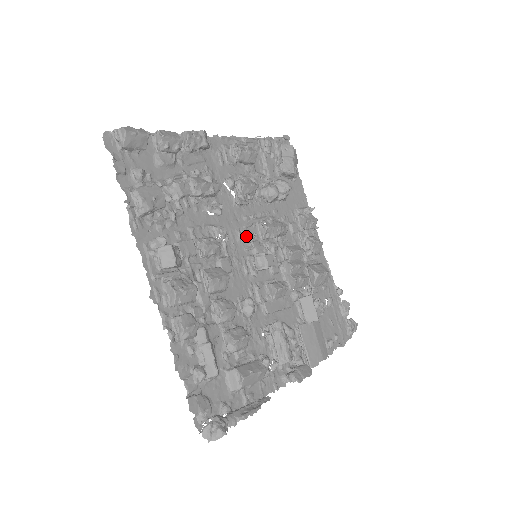
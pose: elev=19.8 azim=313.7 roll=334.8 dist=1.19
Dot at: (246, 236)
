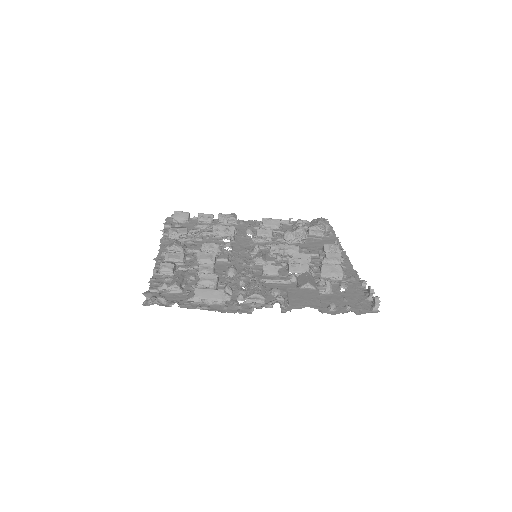
Dot at: (253, 250)
